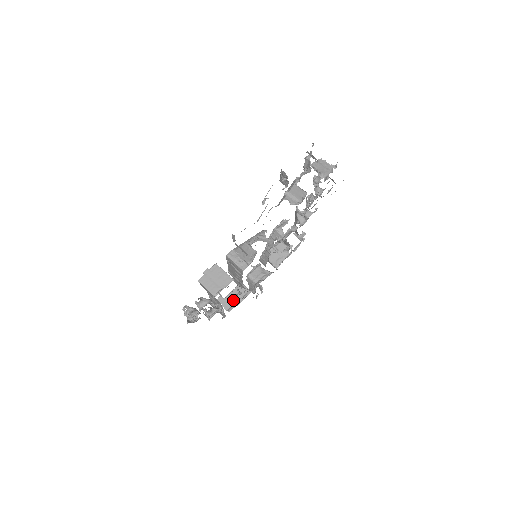
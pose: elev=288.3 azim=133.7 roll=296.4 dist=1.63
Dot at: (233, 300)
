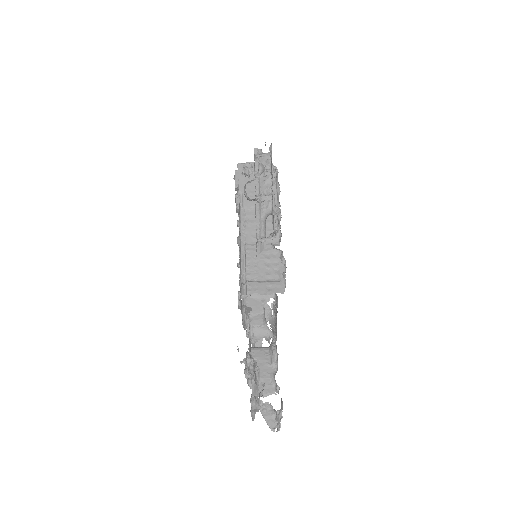
Dot at: occluded
